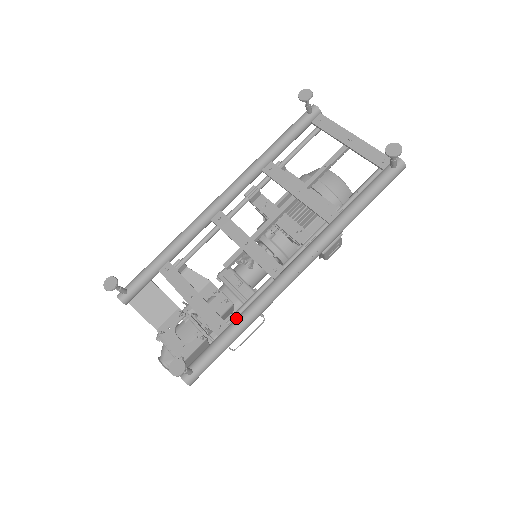
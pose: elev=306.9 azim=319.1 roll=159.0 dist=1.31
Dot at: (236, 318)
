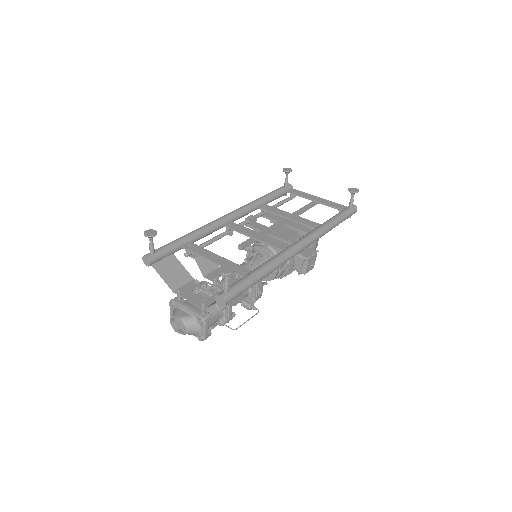
Dot at: (260, 265)
